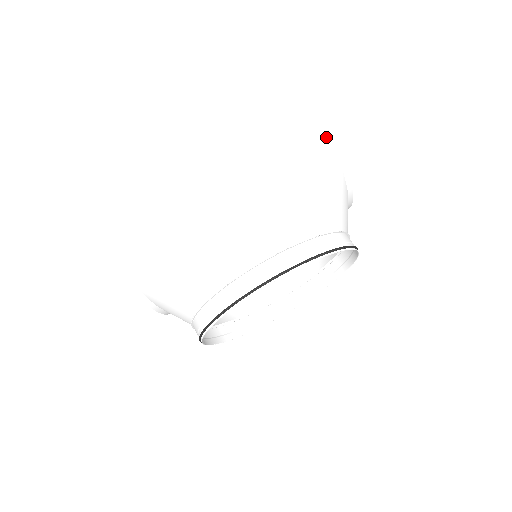
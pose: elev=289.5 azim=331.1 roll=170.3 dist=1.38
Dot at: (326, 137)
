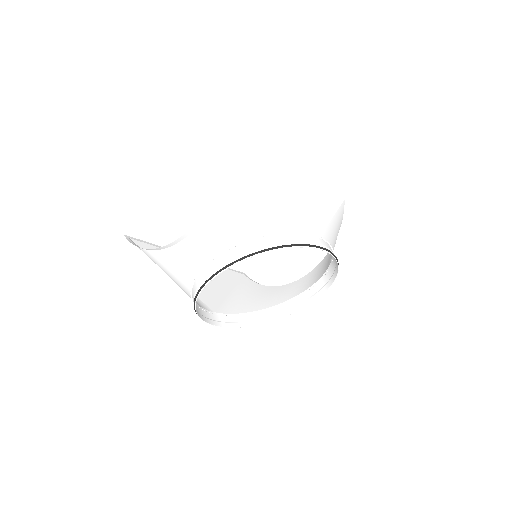
Dot at: (342, 220)
